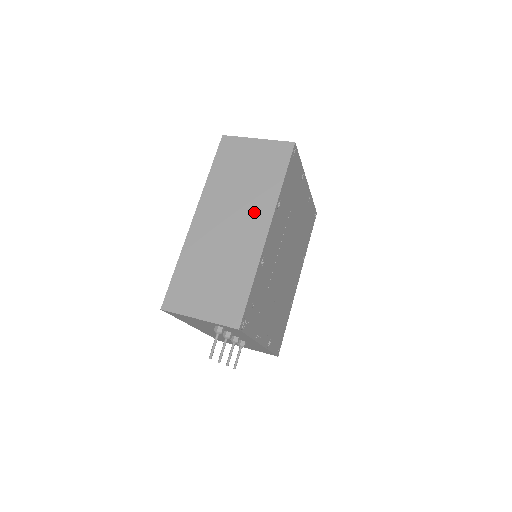
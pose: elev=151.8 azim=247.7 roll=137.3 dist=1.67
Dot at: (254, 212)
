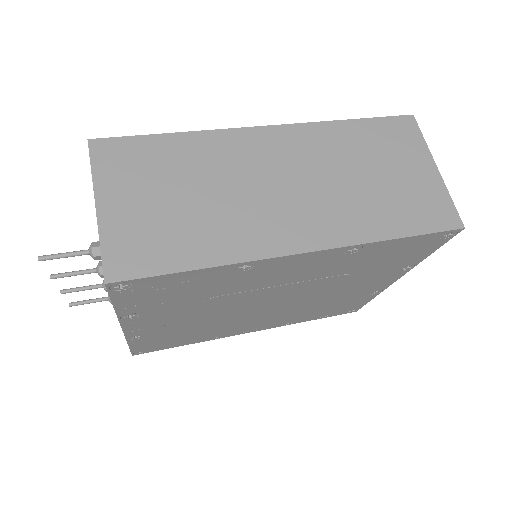
Dot at: (321, 215)
